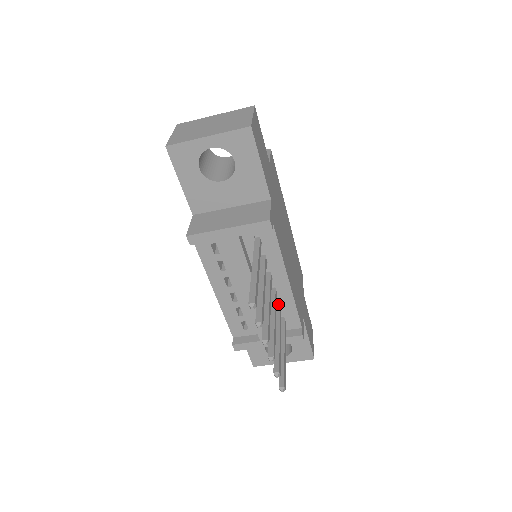
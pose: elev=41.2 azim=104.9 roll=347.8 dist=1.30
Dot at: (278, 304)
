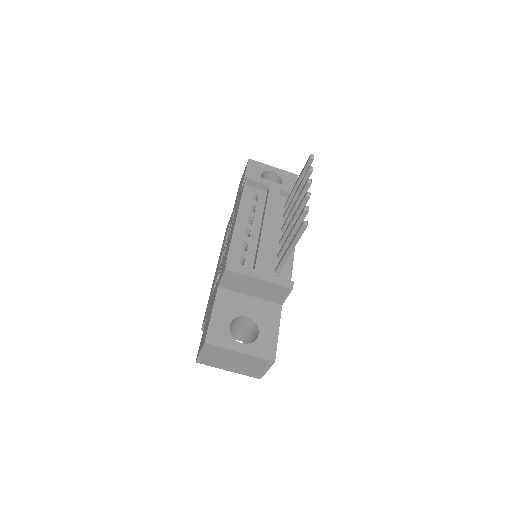
Dot at: occluded
